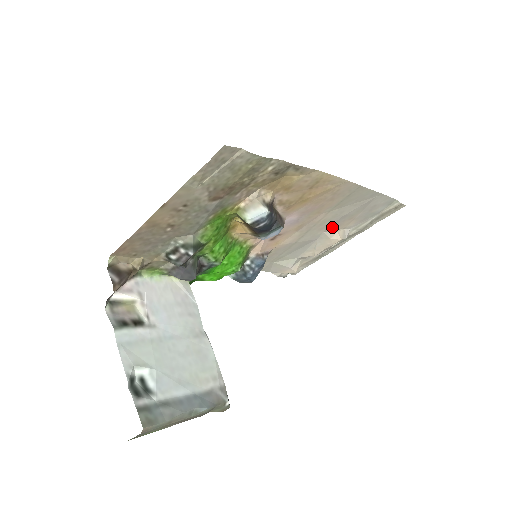
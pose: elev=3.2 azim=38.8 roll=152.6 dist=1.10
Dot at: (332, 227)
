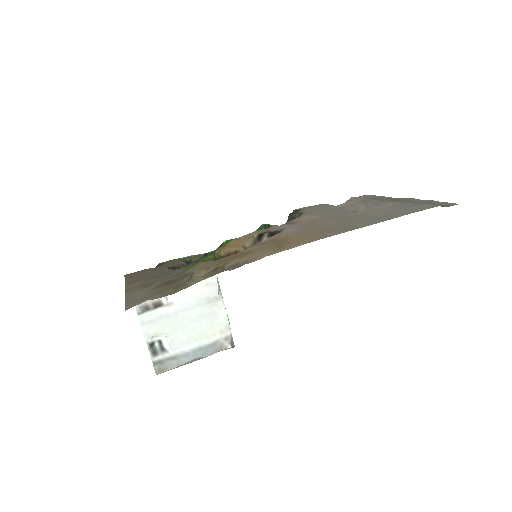
Dot at: (361, 212)
